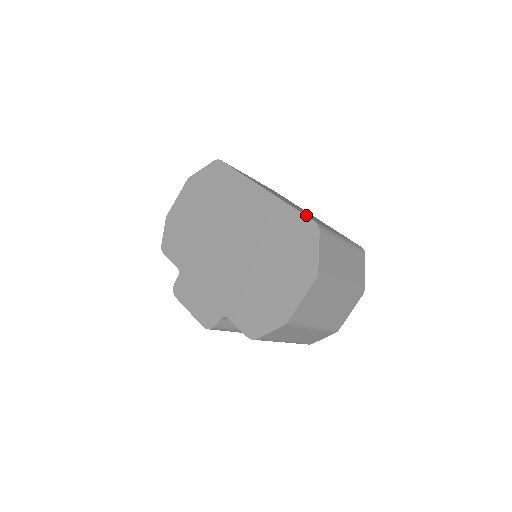
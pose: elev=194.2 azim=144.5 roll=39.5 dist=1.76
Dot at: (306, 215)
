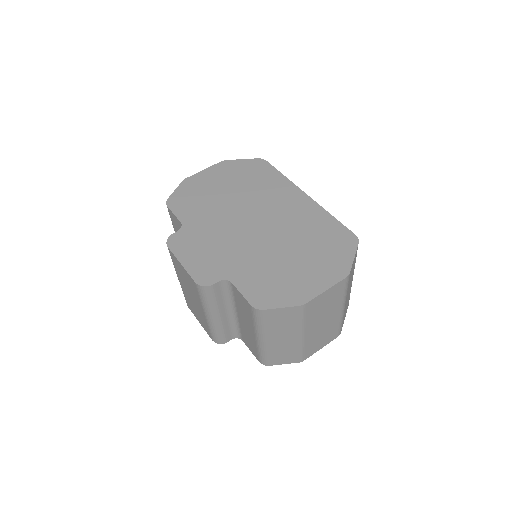
Dot at: occluded
